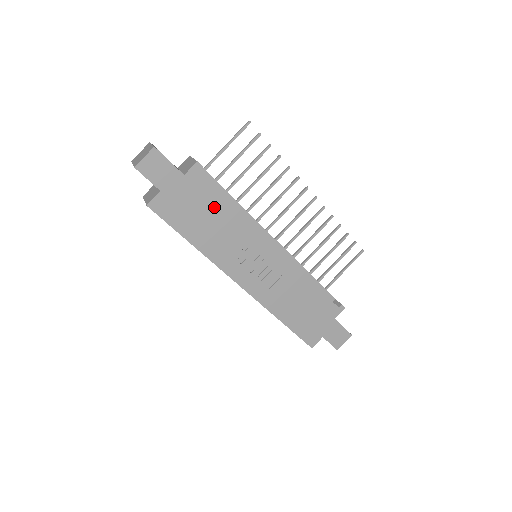
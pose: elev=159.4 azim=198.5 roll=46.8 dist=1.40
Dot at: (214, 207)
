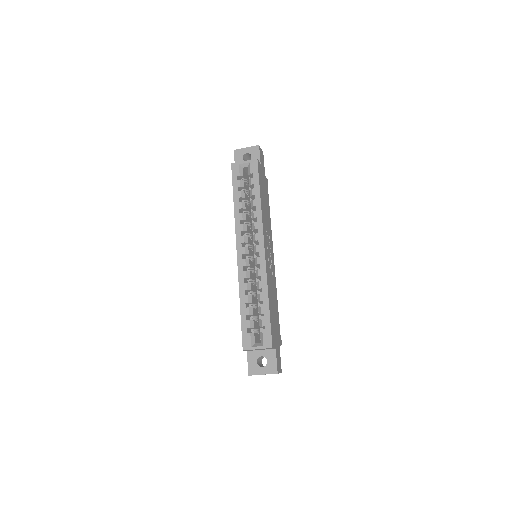
Dot at: (267, 202)
